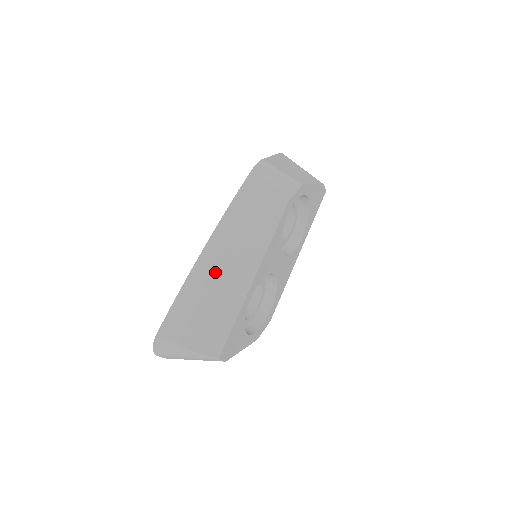
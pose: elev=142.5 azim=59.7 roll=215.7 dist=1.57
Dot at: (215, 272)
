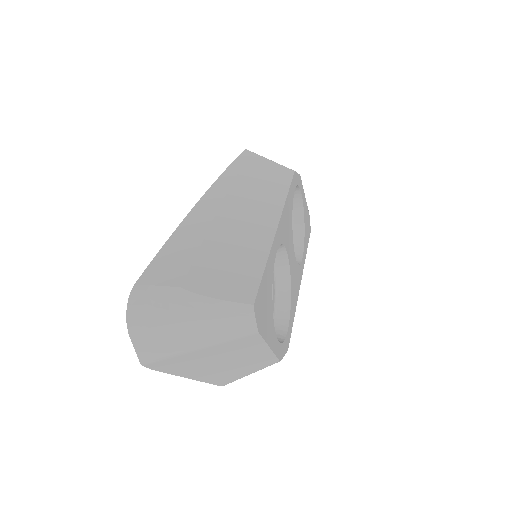
Dot at: (221, 217)
